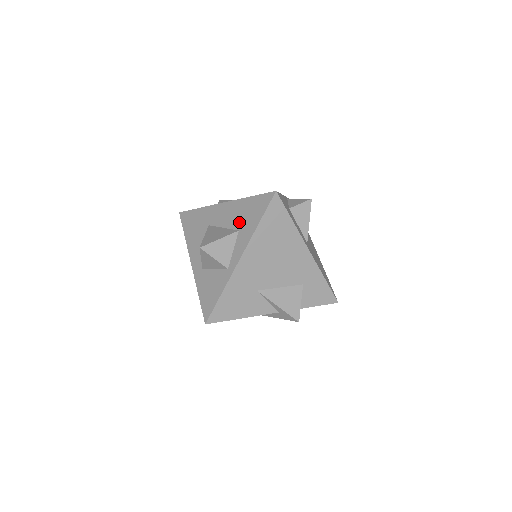
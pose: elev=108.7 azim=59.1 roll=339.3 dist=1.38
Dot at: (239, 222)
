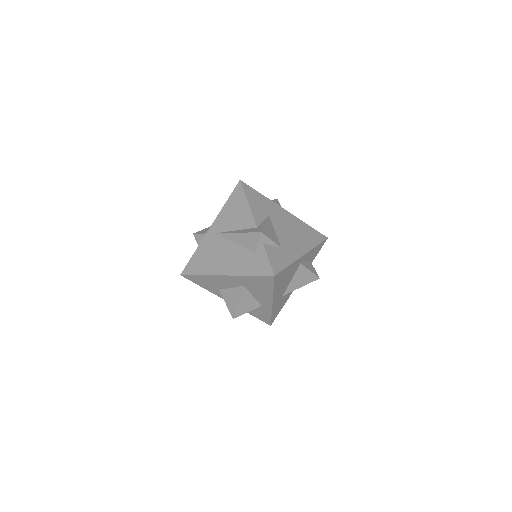
Dot at: occluded
